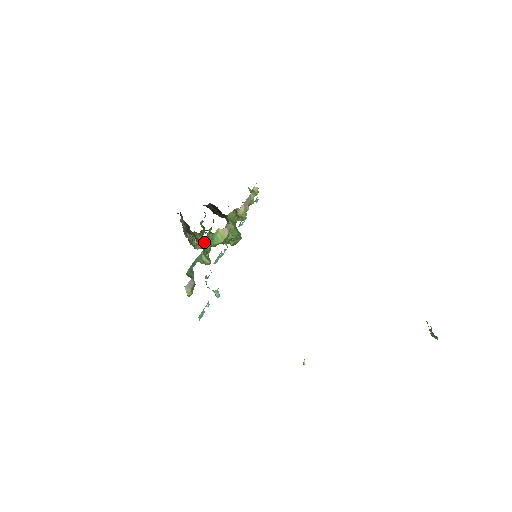
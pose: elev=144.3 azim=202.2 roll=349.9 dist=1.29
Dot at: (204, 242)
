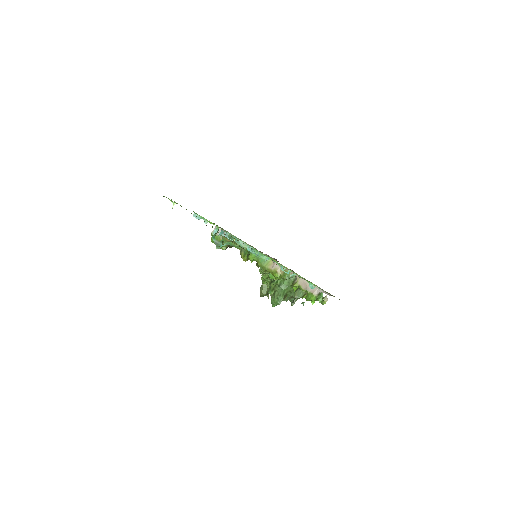
Dot at: occluded
